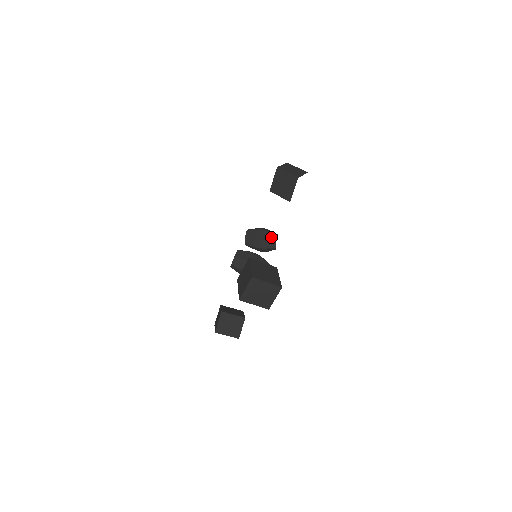
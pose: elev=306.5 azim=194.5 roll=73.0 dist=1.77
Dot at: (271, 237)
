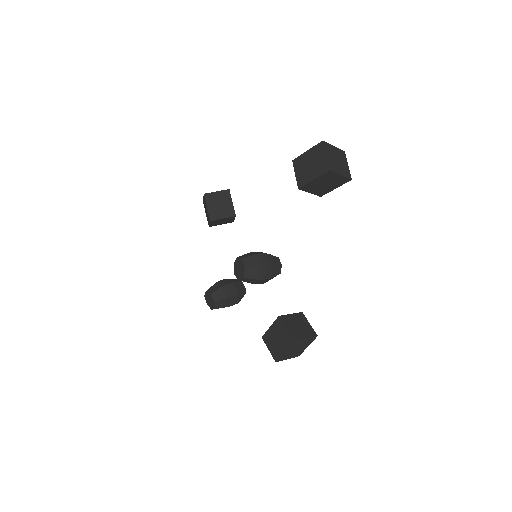
Dot at: (234, 280)
